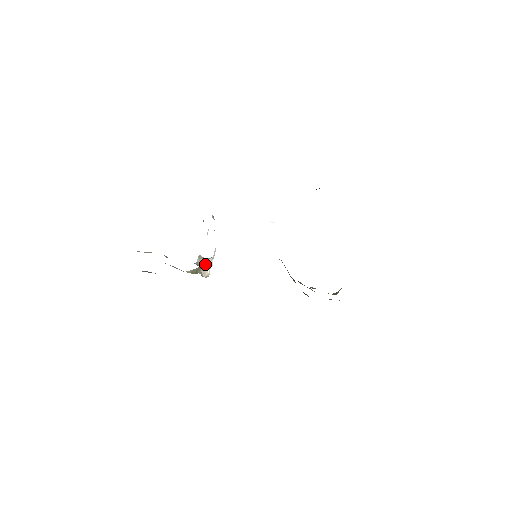
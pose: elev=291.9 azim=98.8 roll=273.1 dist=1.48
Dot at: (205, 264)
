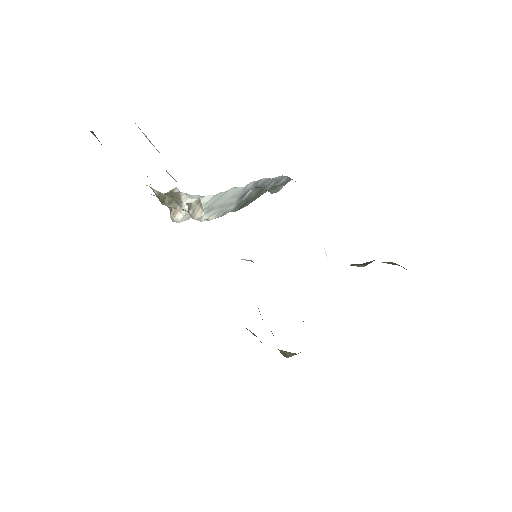
Dot at: (198, 216)
